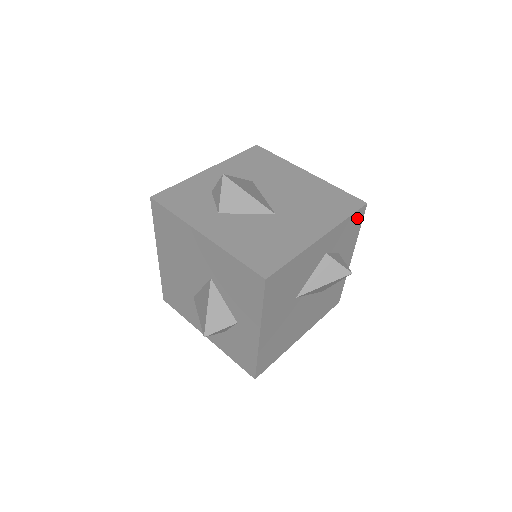
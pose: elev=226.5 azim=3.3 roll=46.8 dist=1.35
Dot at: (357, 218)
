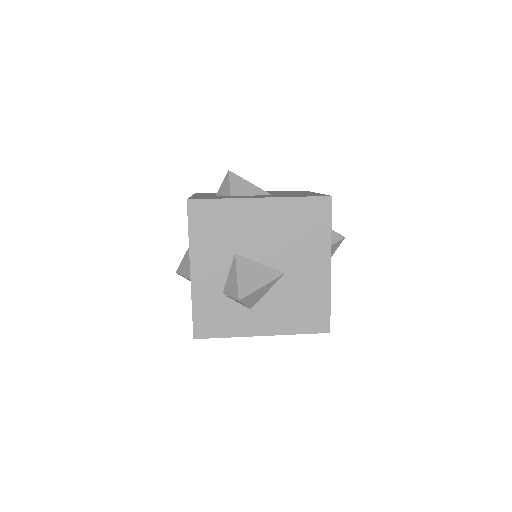
Dot at: occluded
